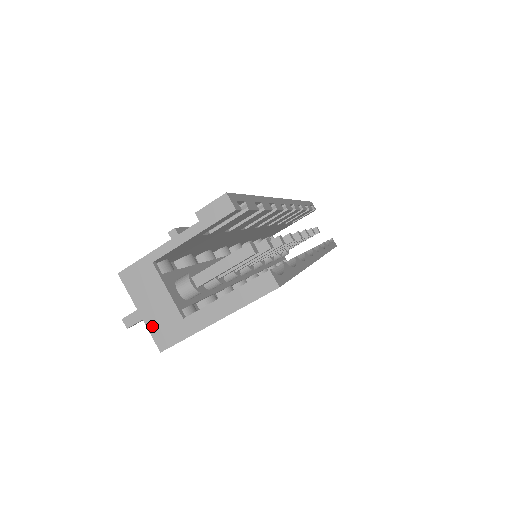
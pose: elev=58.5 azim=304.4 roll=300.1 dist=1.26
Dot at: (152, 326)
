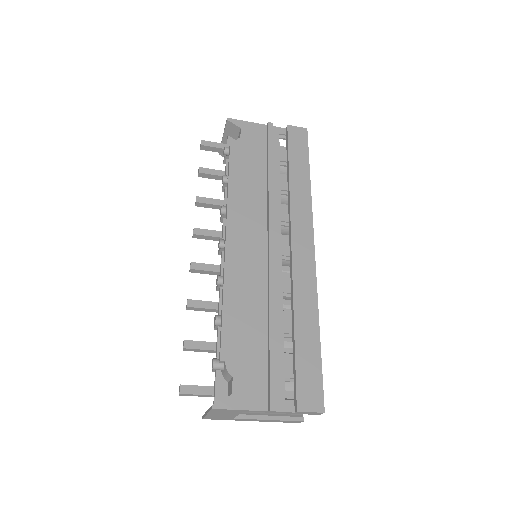
Dot at: (210, 417)
